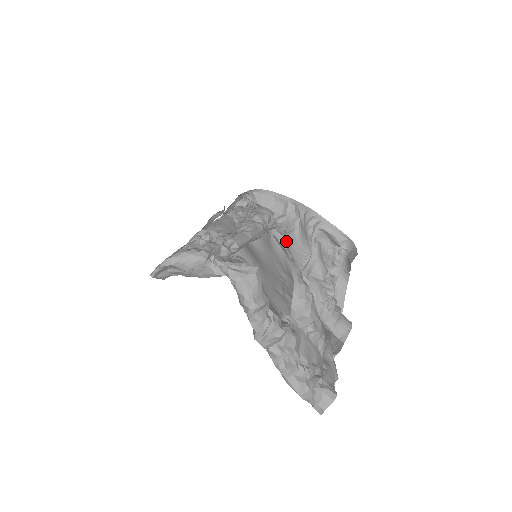
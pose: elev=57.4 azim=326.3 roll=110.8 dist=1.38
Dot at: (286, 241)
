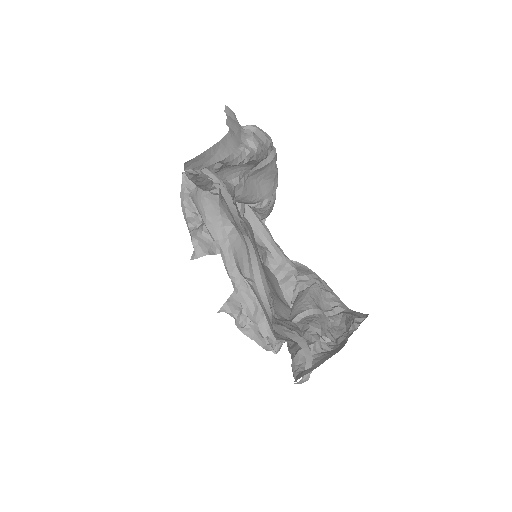
Dot at: occluded
